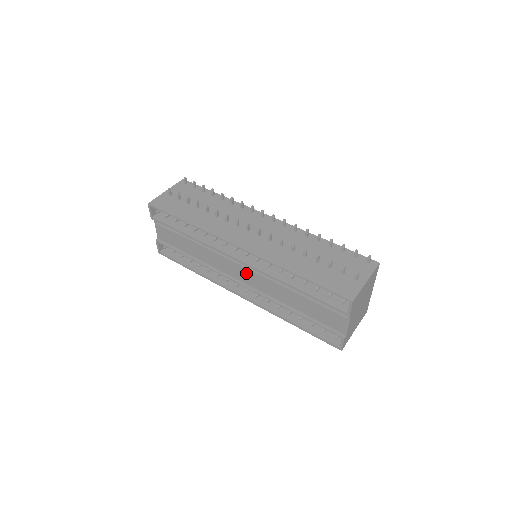
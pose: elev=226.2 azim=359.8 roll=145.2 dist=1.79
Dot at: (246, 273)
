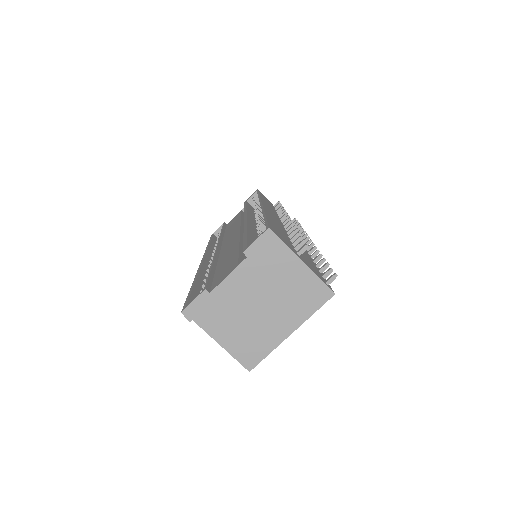
Dot at: (234, 236)
